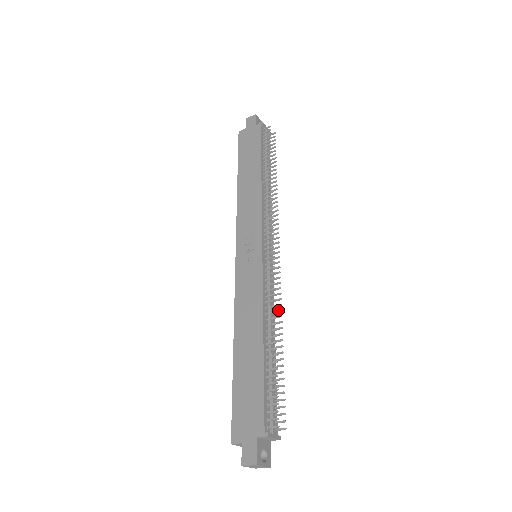
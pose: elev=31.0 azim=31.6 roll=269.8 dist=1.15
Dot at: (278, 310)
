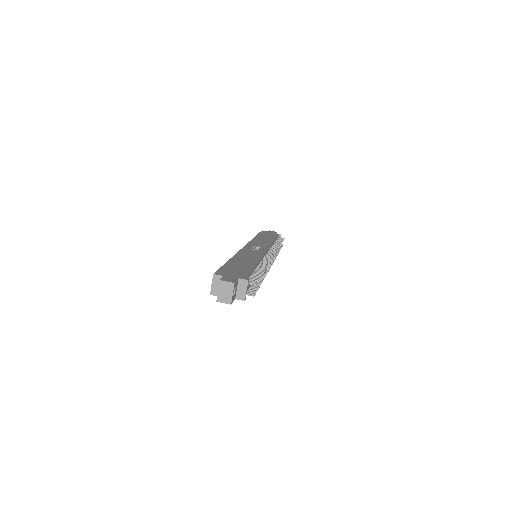
Dot at: (265, 272)
